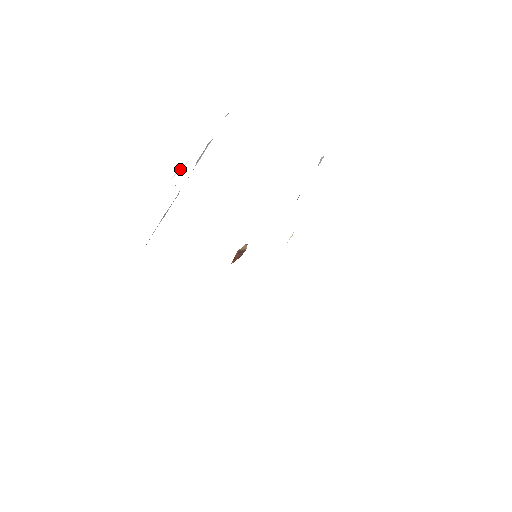
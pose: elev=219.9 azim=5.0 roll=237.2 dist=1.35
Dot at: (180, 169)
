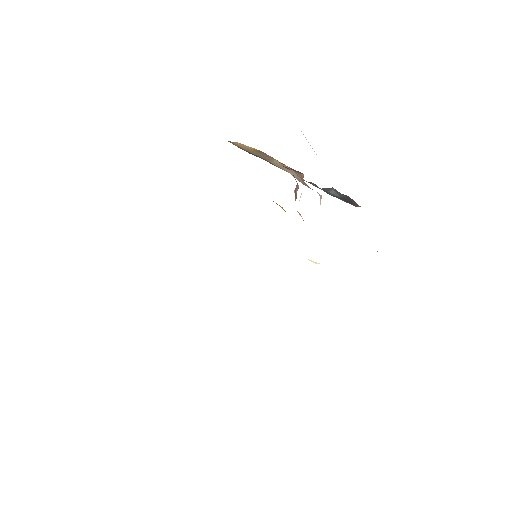
Dot at: occluded
